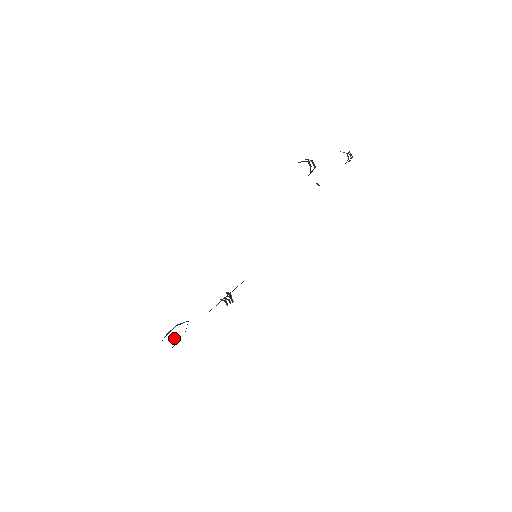
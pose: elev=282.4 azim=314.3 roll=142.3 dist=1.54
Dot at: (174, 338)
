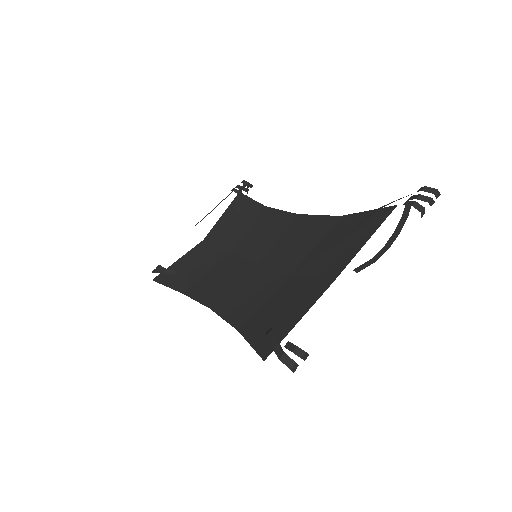
Dot at: occluded
